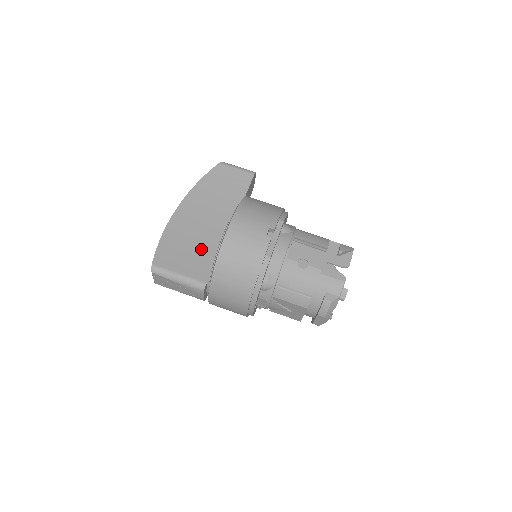
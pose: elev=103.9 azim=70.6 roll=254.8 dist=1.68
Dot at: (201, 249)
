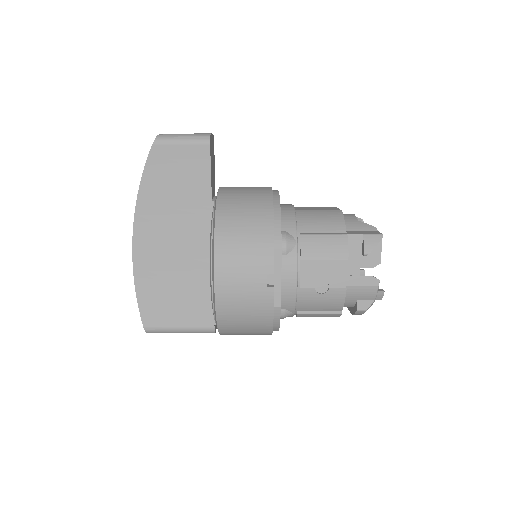
Dot at: (189, 285)
